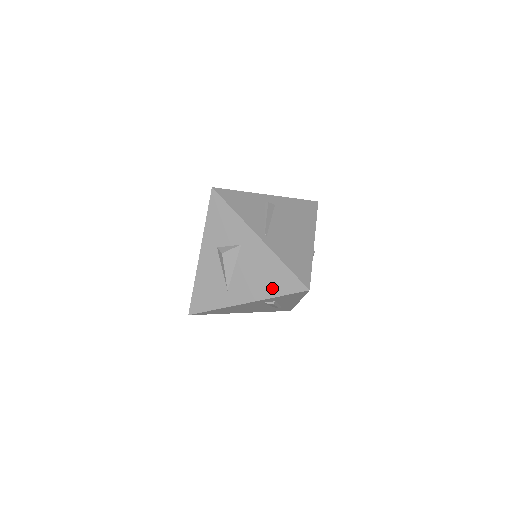
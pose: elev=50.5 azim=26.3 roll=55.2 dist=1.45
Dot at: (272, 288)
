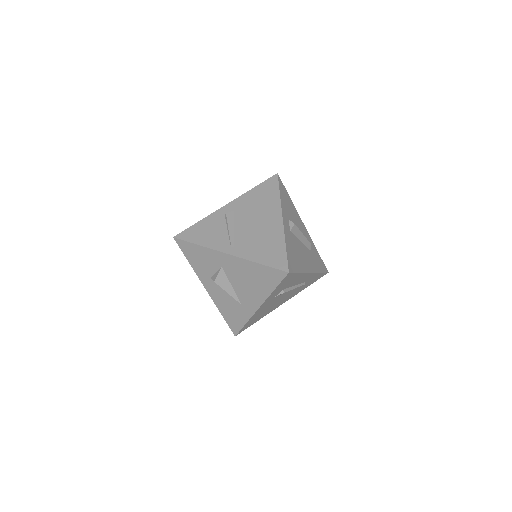
Dot at: (265, 286)
